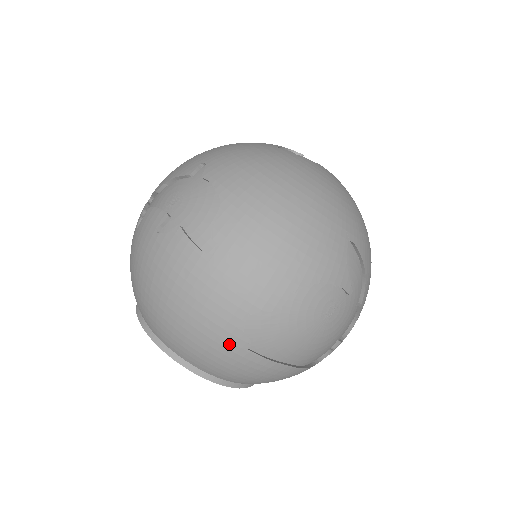
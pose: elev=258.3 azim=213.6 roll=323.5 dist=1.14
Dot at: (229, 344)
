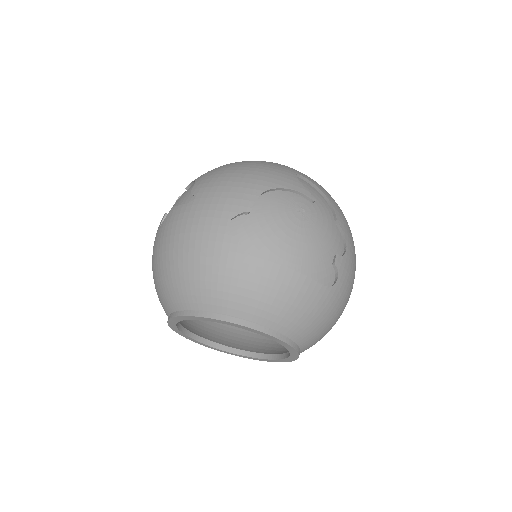
Dot at: (225, 253)
